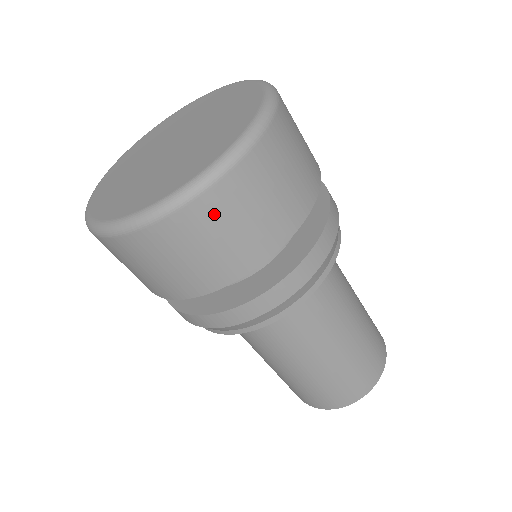
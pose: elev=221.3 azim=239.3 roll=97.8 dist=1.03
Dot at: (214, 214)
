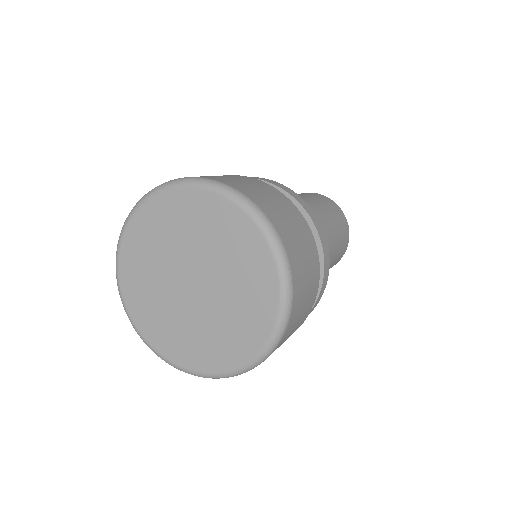
Dot at: occluded
